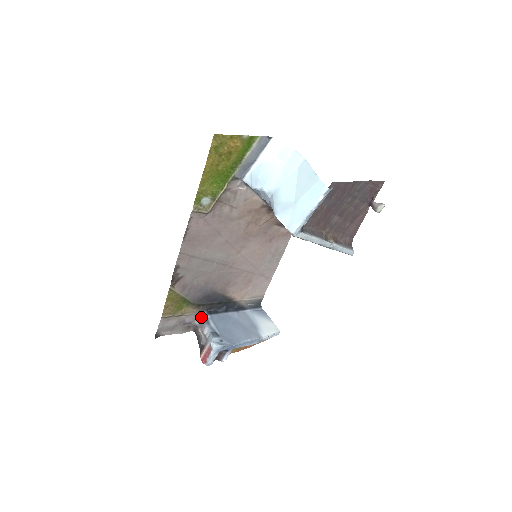
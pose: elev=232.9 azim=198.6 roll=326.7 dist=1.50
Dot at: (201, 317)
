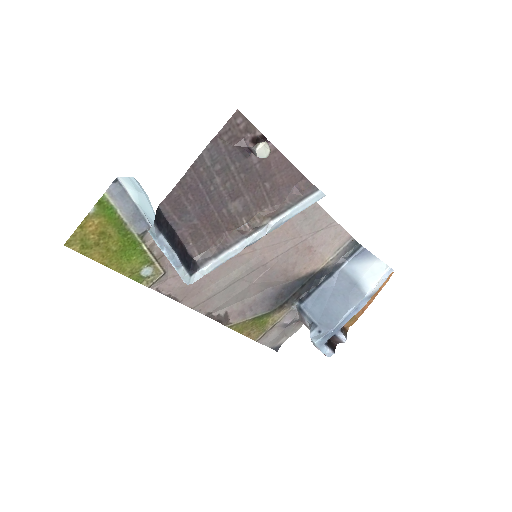
Dot at: (297, 311)
